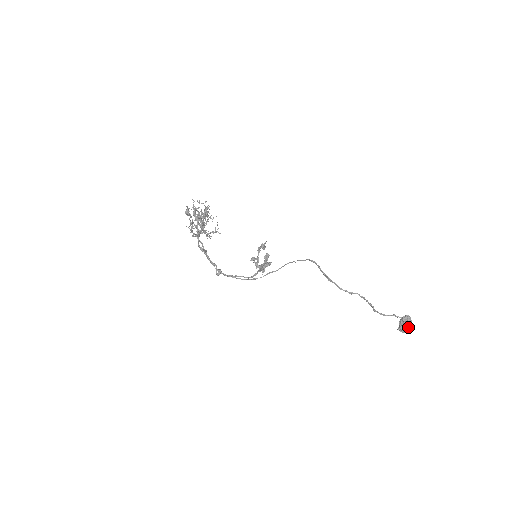
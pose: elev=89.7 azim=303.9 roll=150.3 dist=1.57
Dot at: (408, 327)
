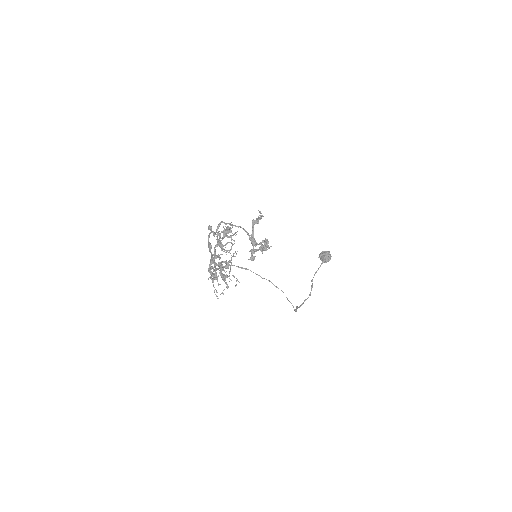
Dot at: (325, 262)
